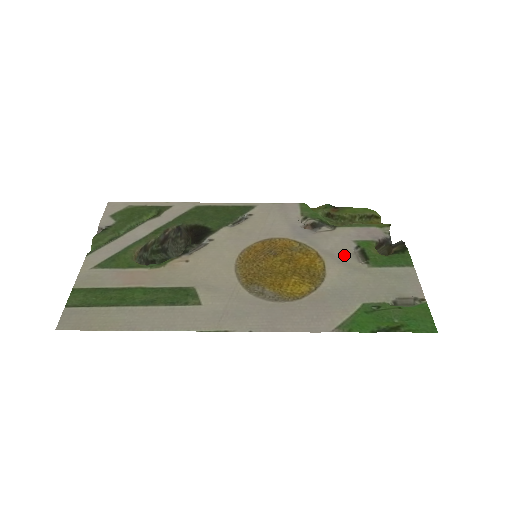
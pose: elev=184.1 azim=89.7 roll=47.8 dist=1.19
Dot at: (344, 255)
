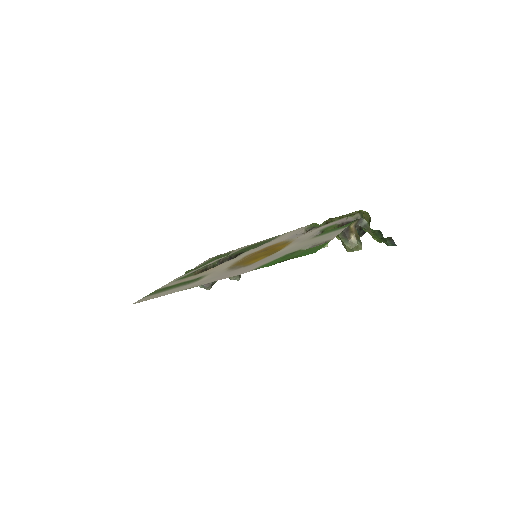
Dot at: (306, 237)
